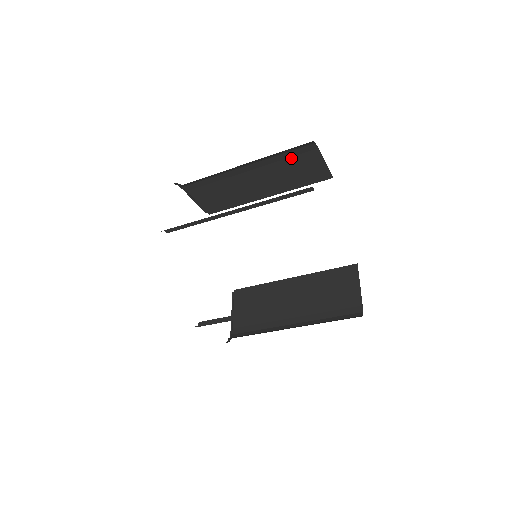
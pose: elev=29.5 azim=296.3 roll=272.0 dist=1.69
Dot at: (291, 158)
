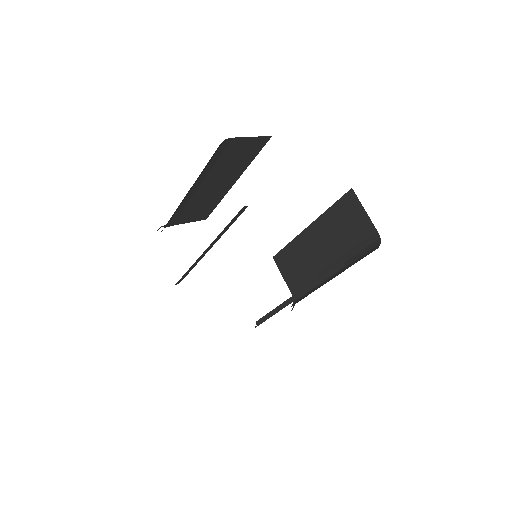
Dot at: (220, 158)
